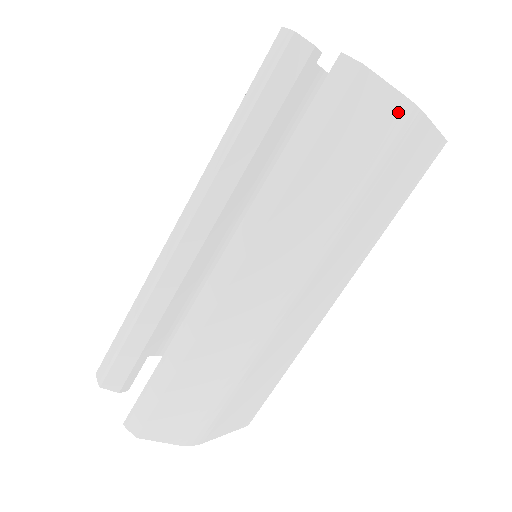
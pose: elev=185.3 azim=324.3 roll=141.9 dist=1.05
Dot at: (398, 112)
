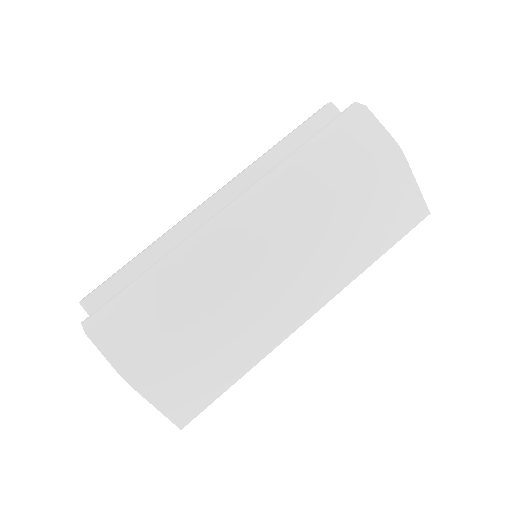
Dot at: (386, 146)
